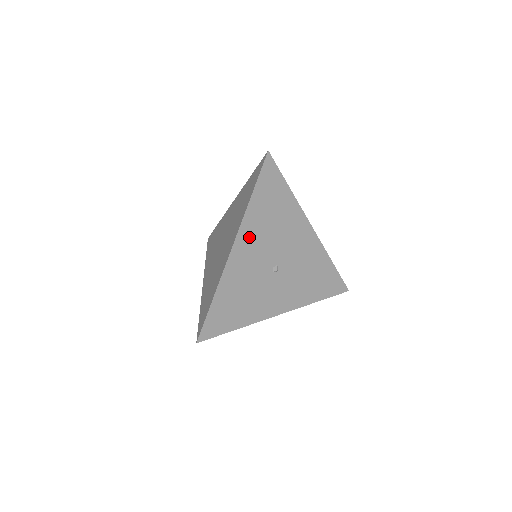
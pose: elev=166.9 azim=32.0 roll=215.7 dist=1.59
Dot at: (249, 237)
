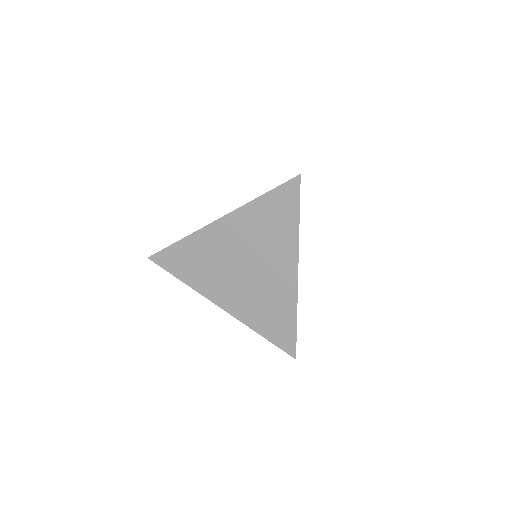
Dot at: occluded
